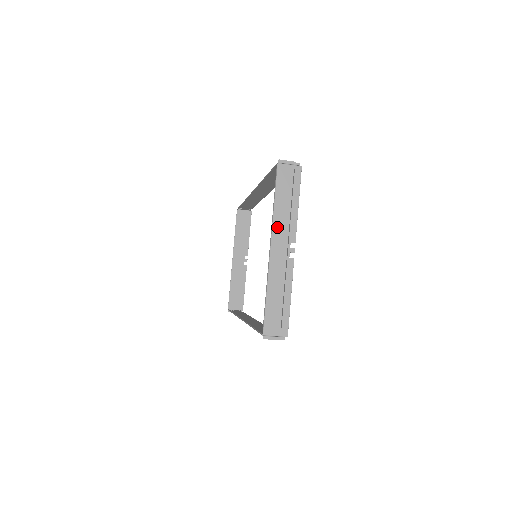
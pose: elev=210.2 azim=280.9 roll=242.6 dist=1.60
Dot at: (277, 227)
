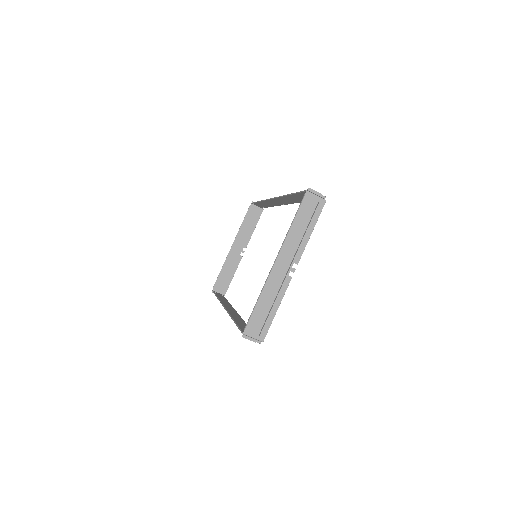
Dot at: (287, 246)
